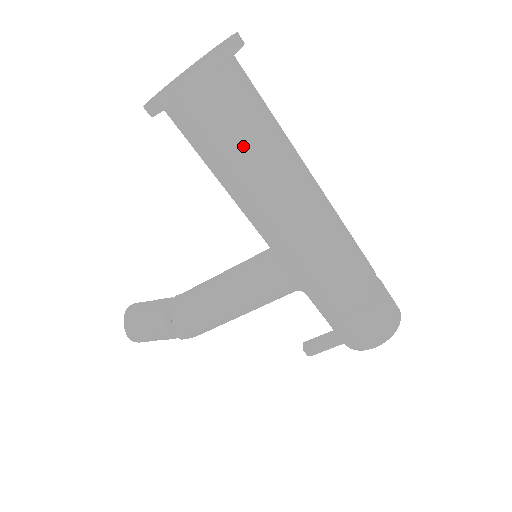
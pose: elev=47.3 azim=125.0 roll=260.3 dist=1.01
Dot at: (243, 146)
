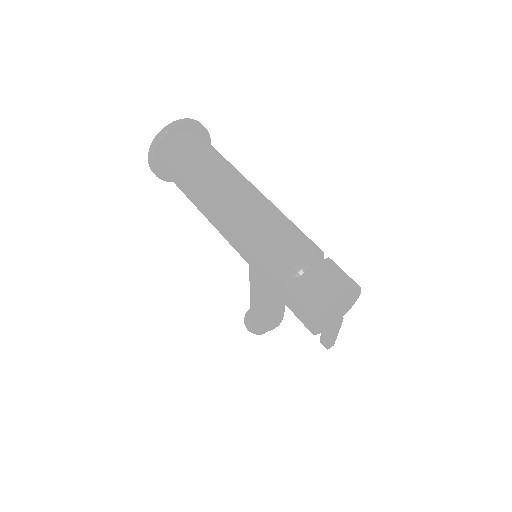
Dot at: (183, 183)
